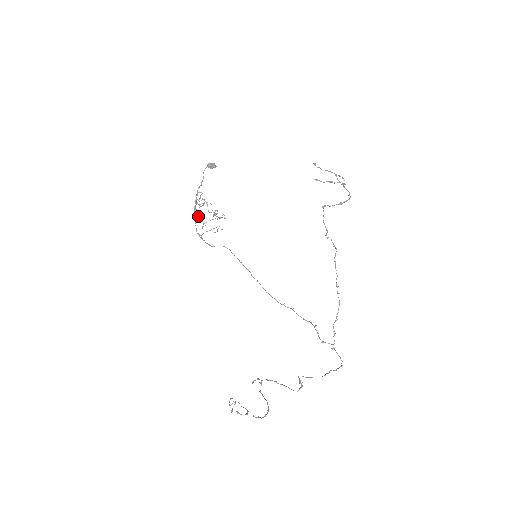
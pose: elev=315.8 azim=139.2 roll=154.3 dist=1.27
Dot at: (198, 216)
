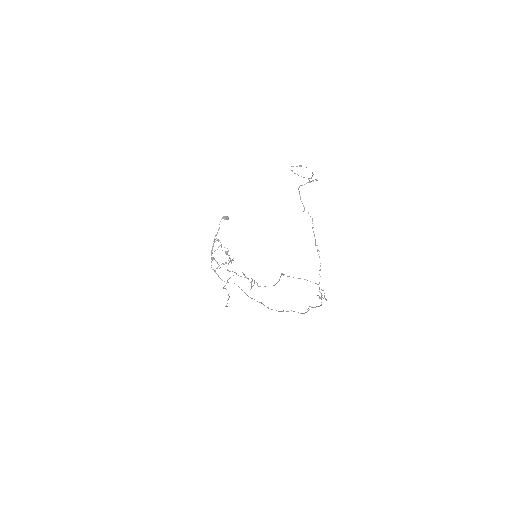
Dot at: (214, 258)
